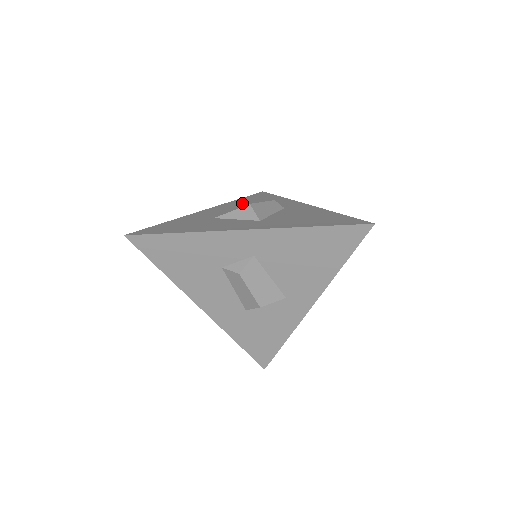
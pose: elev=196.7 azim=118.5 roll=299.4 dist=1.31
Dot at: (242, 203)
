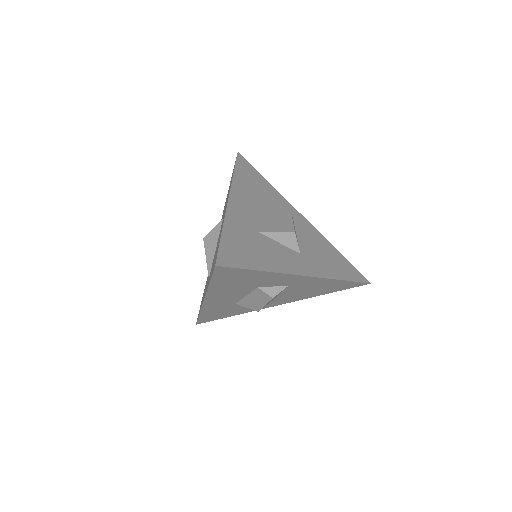
Dot at: (249, 189)
